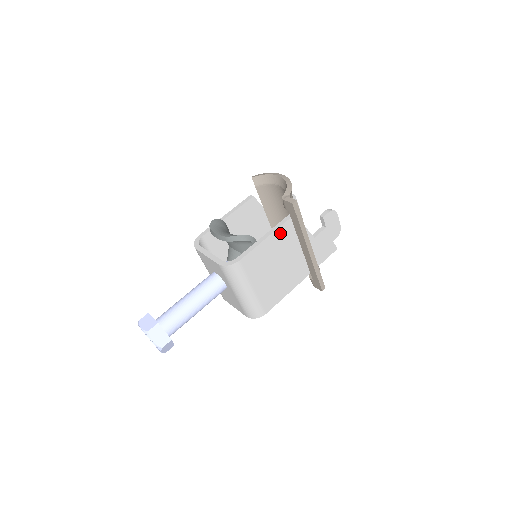
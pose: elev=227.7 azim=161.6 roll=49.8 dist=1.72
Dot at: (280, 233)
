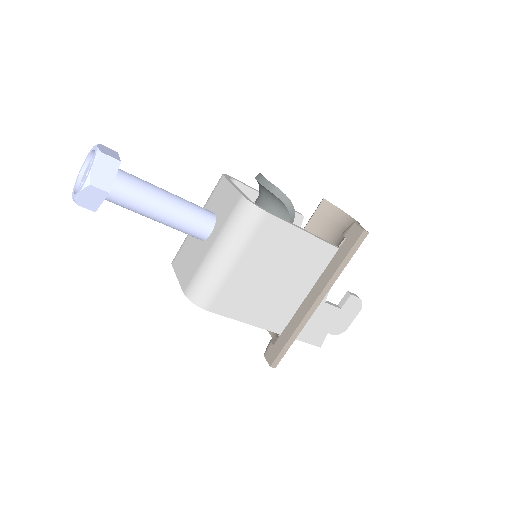
Dot at: (317, 248)
